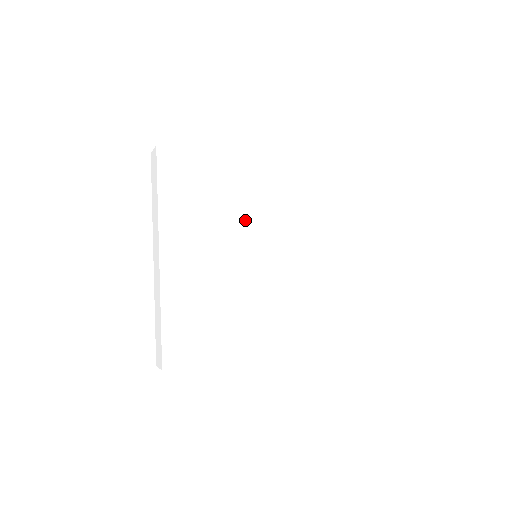
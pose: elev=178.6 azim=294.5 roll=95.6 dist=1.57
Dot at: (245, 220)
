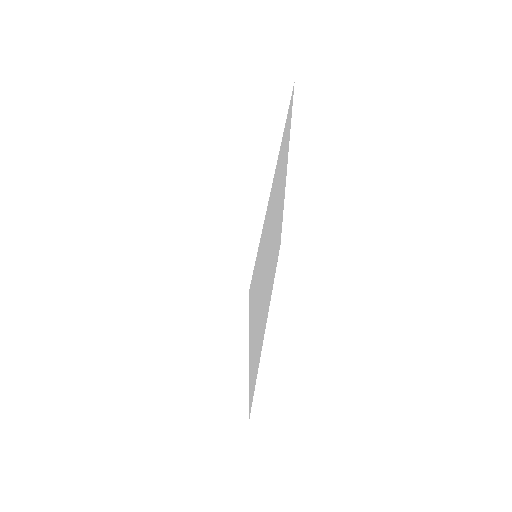
Dot at: (269, 246)
